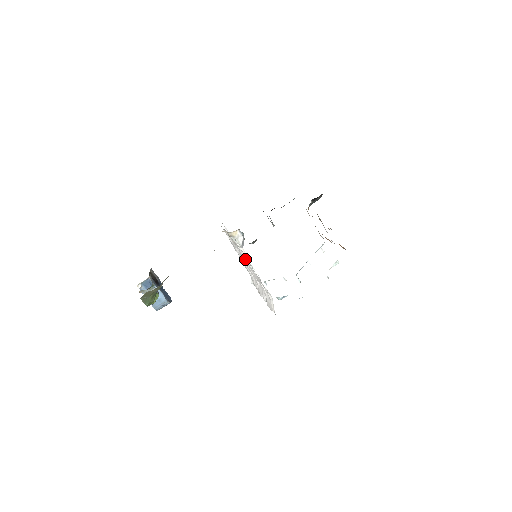
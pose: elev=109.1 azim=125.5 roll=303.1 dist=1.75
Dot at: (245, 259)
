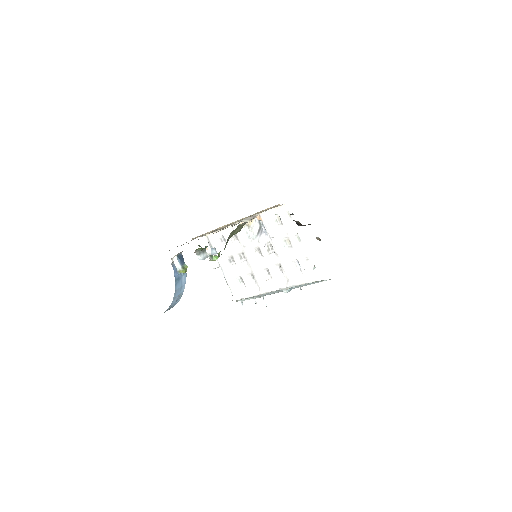
Dot at: (281, 231)
